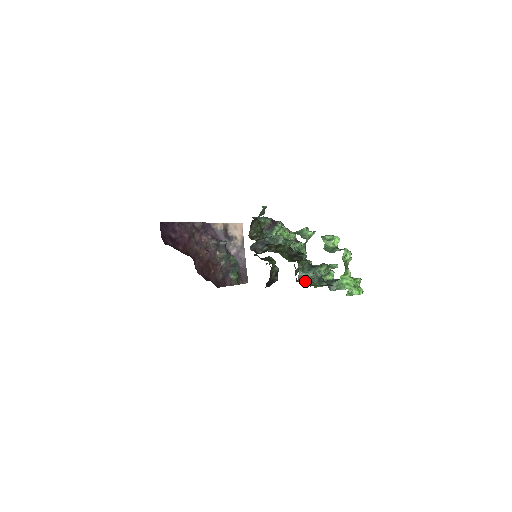
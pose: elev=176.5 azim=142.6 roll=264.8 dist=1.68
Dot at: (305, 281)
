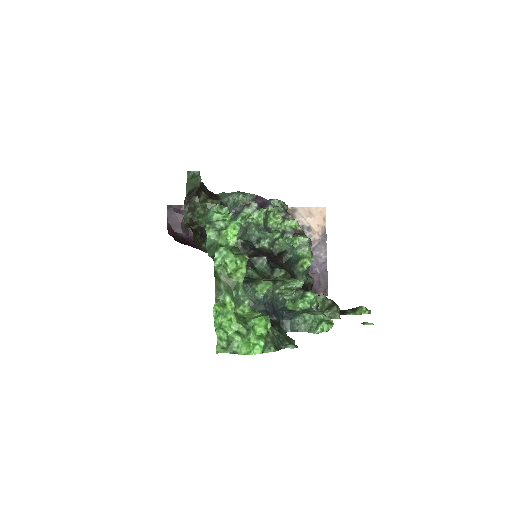
Dot at: occluded
